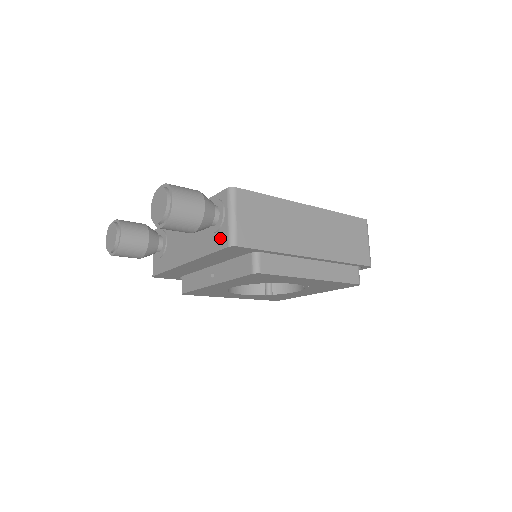
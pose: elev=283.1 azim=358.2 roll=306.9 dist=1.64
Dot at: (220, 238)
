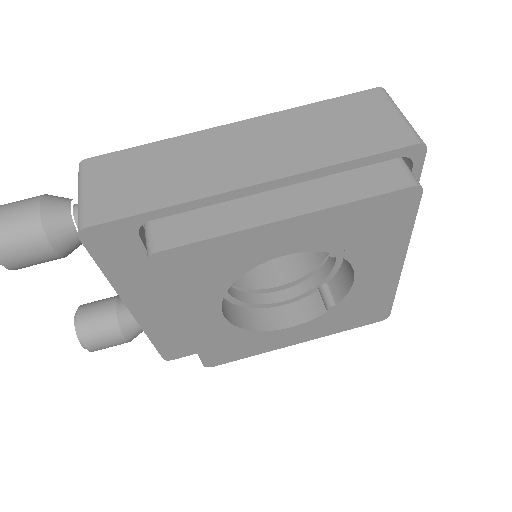
Dot at: occluded
